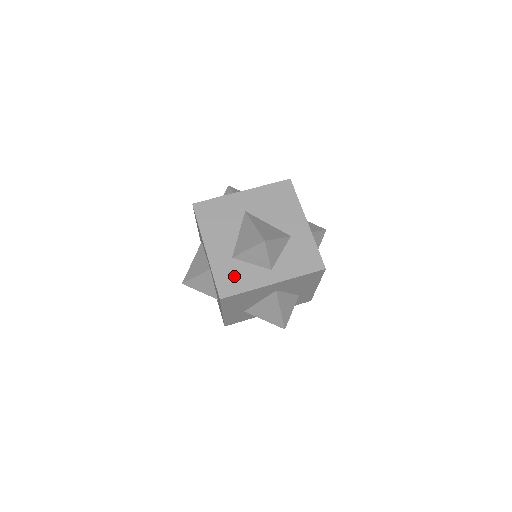
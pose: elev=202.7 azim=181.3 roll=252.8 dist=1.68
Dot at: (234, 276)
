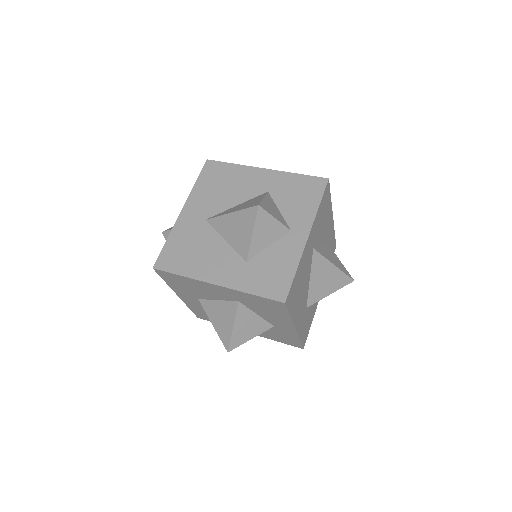
Dot at: (269, 272)
